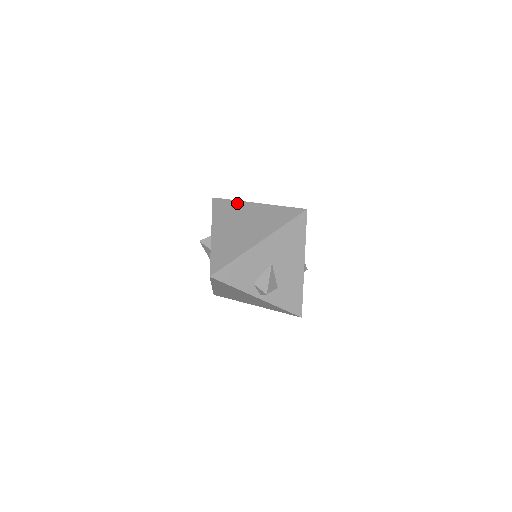
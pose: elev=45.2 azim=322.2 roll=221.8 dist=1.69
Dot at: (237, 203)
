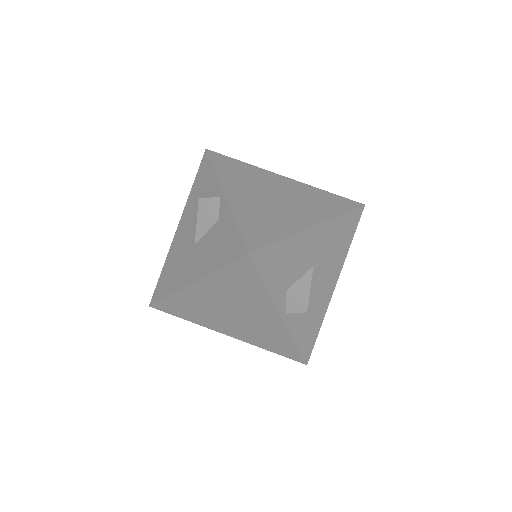
Dot at: (253, 167)
